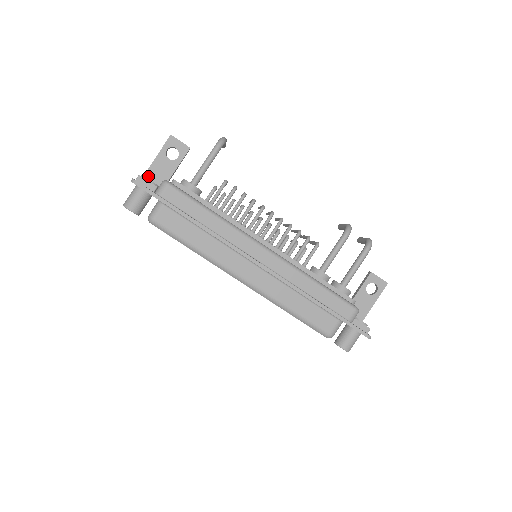
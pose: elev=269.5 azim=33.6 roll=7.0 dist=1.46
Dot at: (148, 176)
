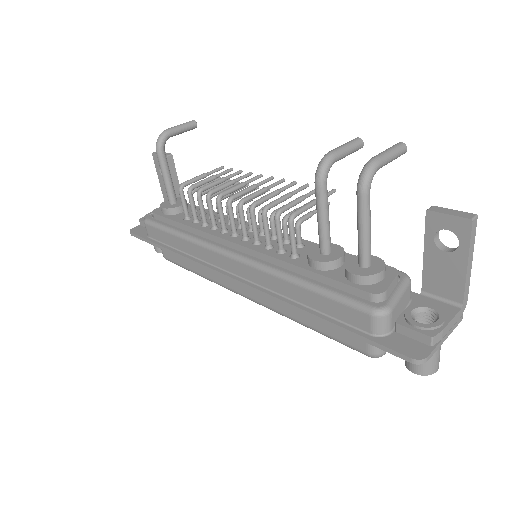
Dot at: occluded
